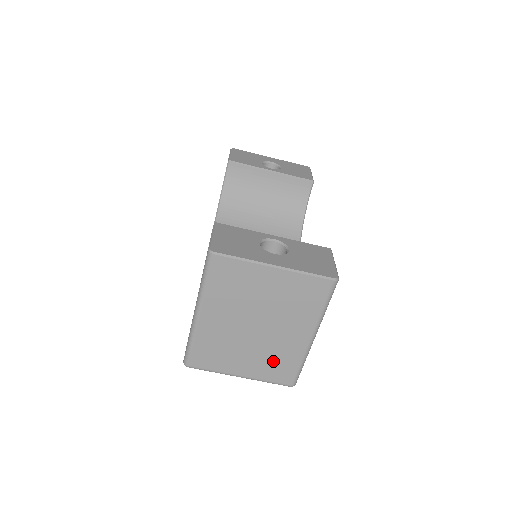
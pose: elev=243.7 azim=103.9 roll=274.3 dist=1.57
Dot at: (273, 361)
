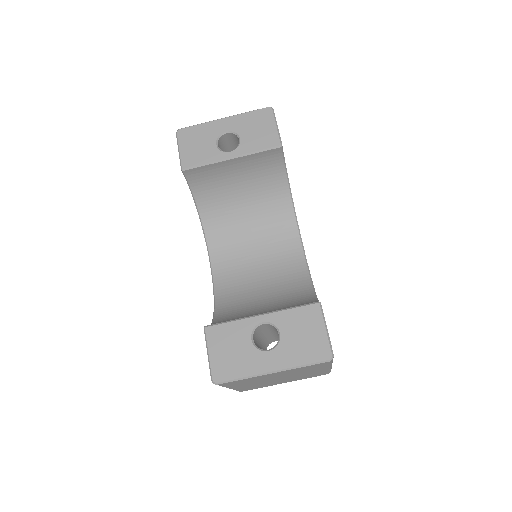
Dot at: occluded
